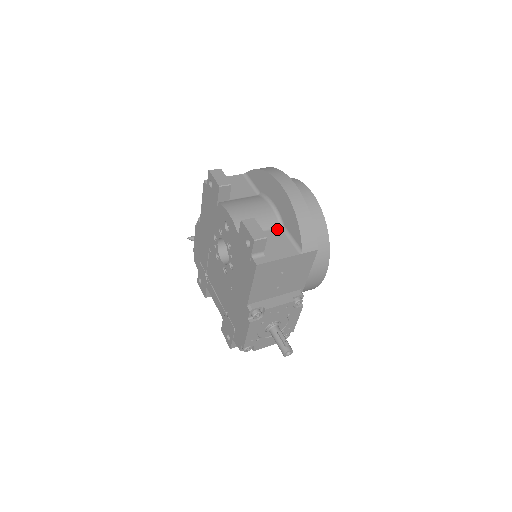
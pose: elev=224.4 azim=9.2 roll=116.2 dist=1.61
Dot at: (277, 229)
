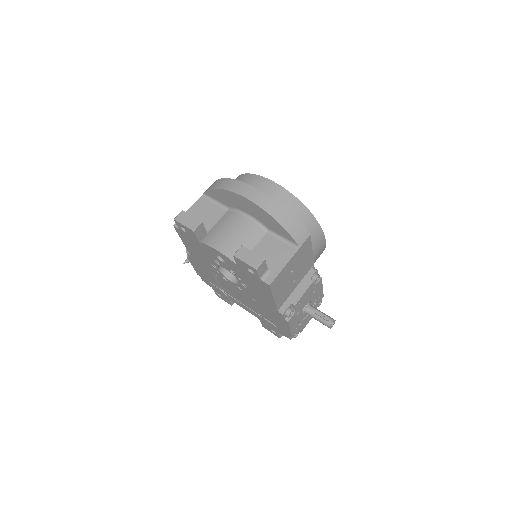
Dot at: (265, 236)
